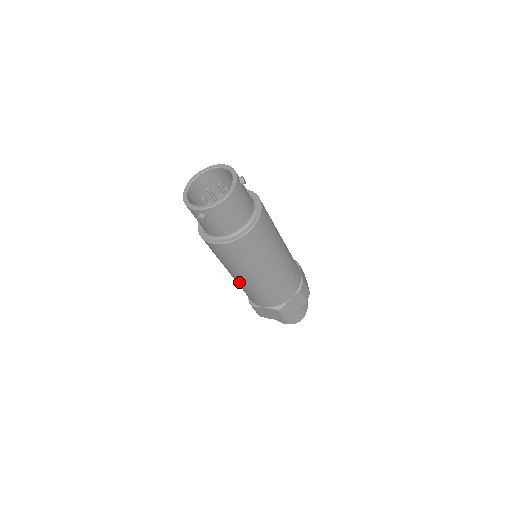
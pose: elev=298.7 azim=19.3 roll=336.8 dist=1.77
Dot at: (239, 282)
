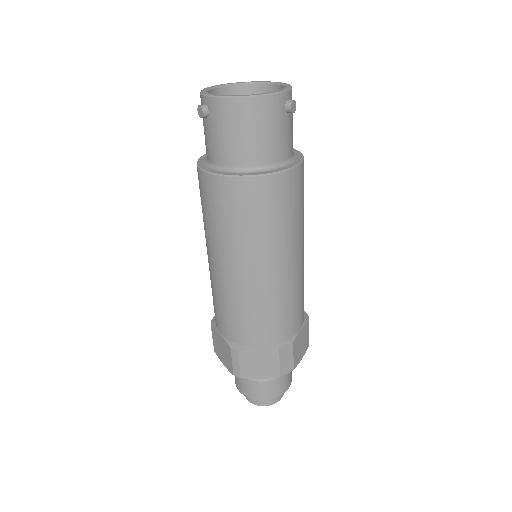
Dot at: (209, 268)
